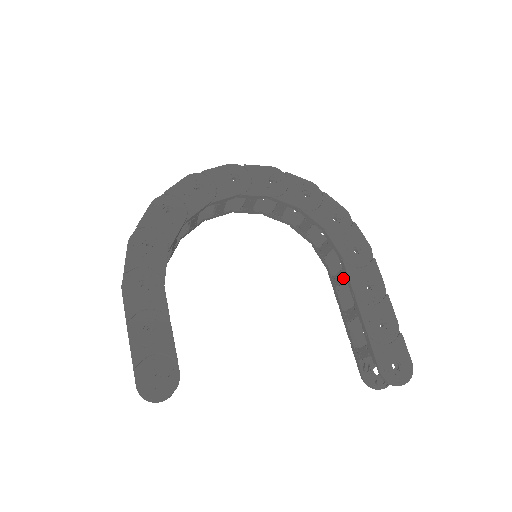
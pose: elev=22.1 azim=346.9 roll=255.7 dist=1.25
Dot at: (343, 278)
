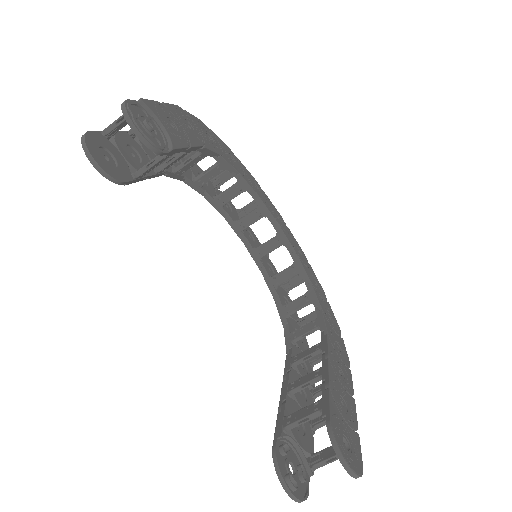
Dot at: (316, 349)
